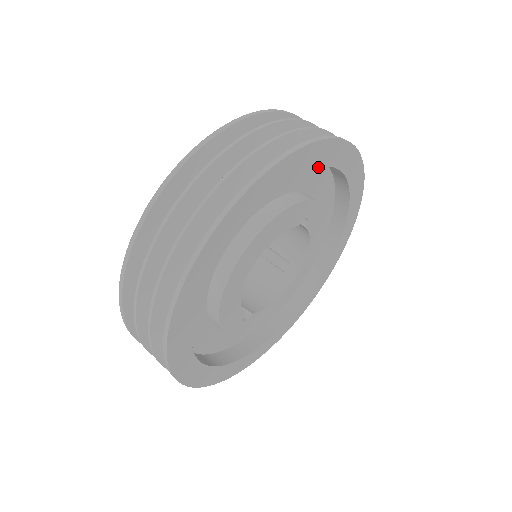
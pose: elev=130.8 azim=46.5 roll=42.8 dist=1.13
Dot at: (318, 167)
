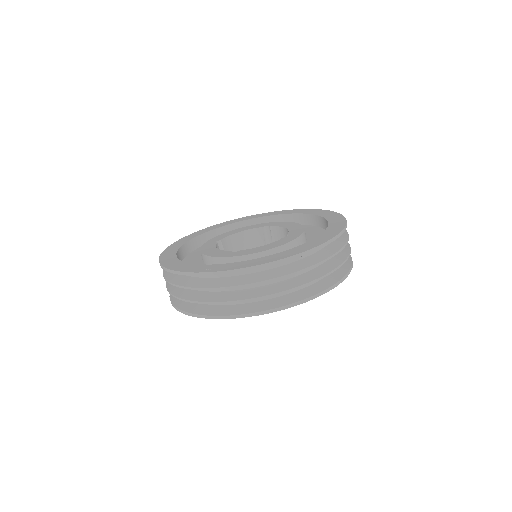
Dot at: occluded
